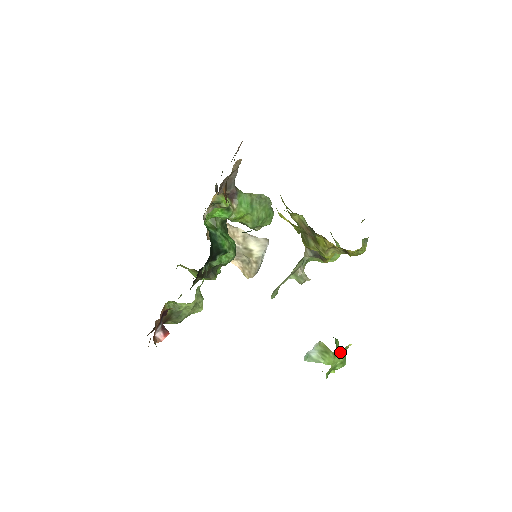
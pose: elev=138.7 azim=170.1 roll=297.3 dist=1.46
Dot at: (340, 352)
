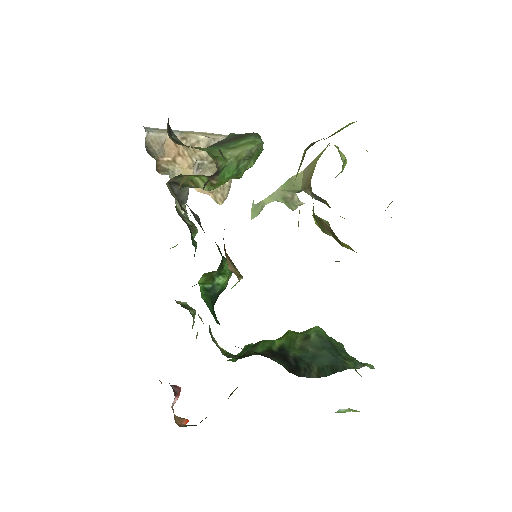
Dot at: occluded
